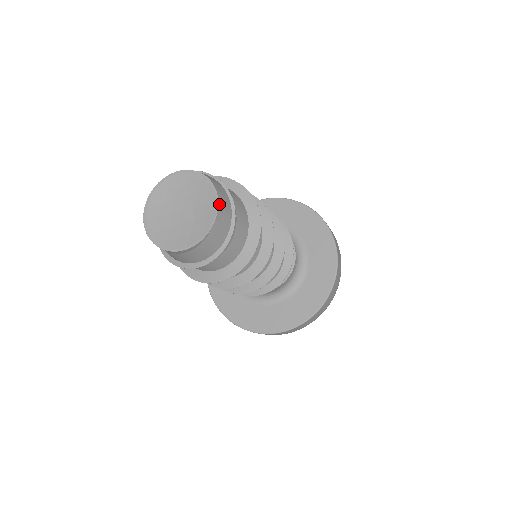
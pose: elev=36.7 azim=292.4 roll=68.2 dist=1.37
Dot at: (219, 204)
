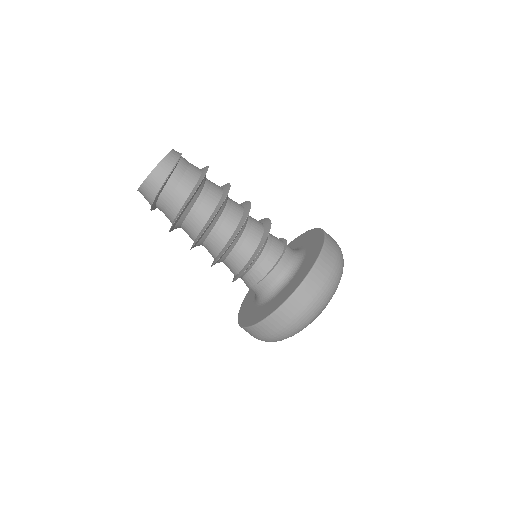
Dot at: (159, 165)
